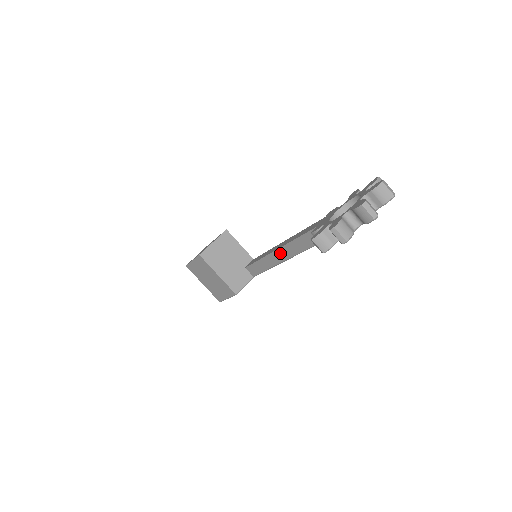
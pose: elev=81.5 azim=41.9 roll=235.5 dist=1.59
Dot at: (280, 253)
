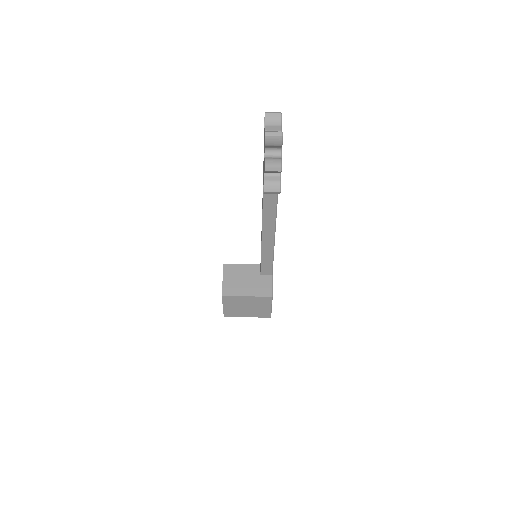
Dot at: (266, 235)
